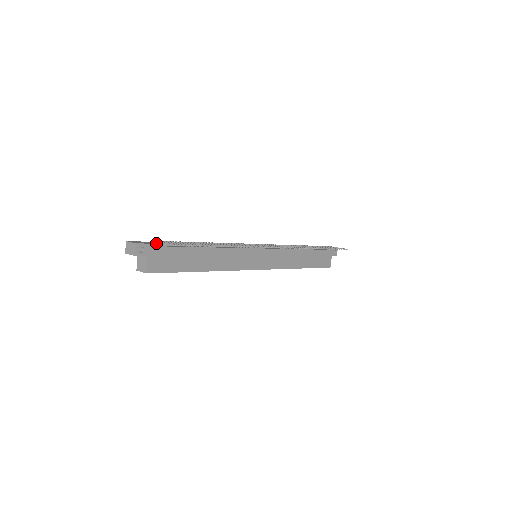
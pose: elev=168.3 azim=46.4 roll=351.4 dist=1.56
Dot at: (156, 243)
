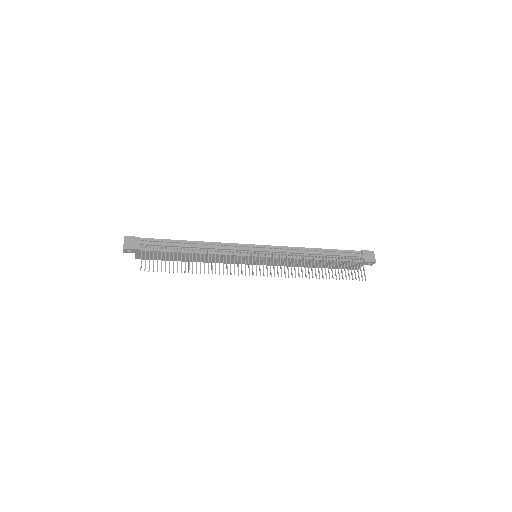
Dot at: (146, 244)
